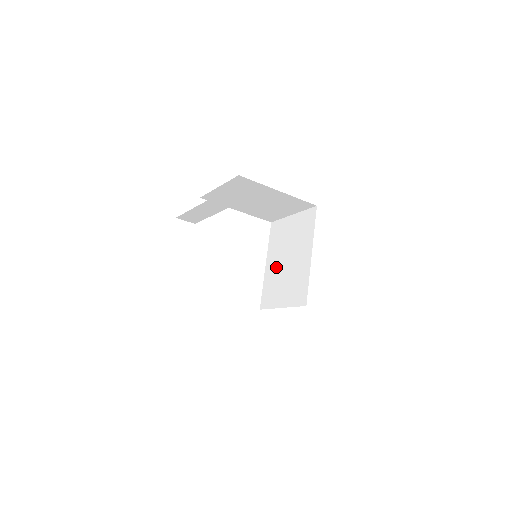
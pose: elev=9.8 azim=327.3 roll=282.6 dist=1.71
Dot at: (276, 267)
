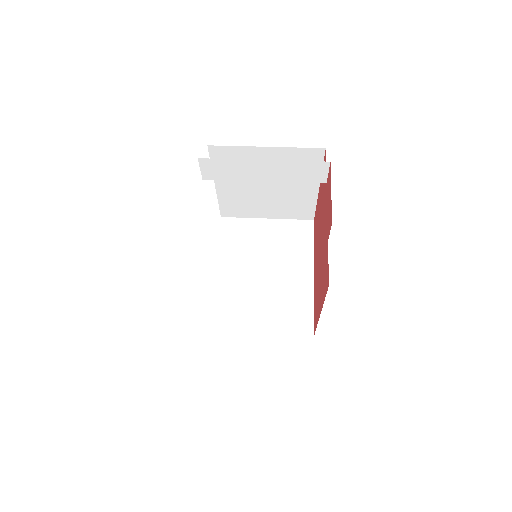
Dot at: (242, 277)
